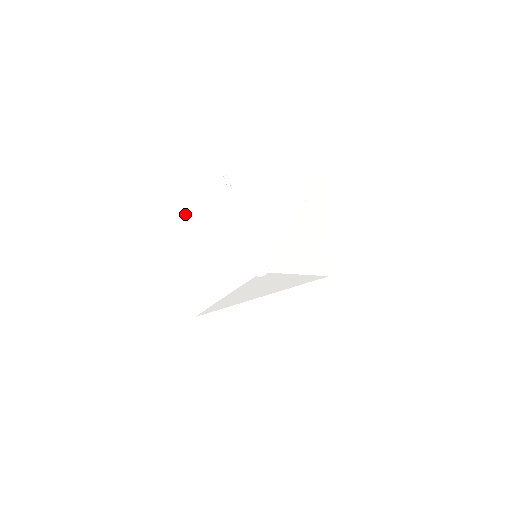
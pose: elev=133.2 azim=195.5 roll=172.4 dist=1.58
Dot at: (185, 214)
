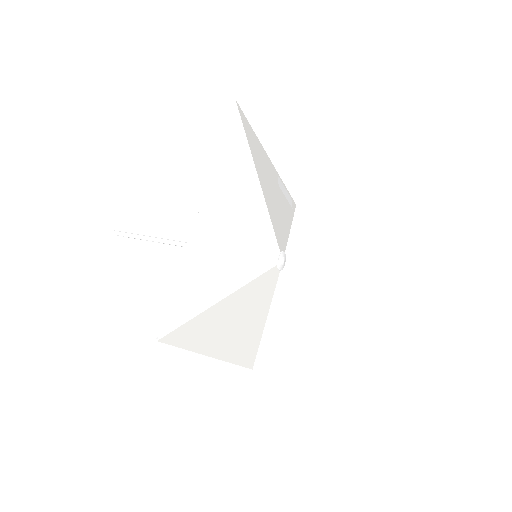
Dot at: (183, 298)
